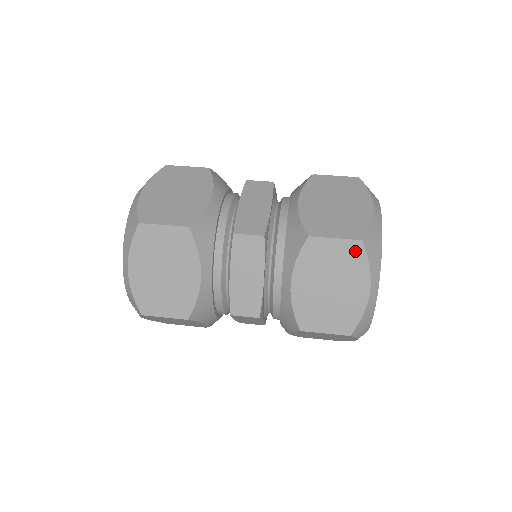
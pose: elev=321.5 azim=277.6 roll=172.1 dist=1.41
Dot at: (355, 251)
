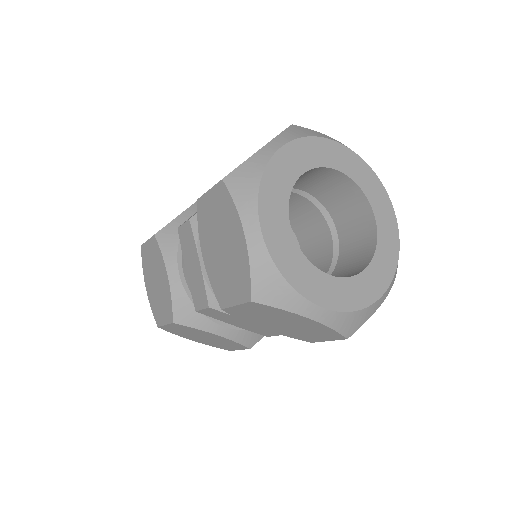
Dot at: (222, 194)
